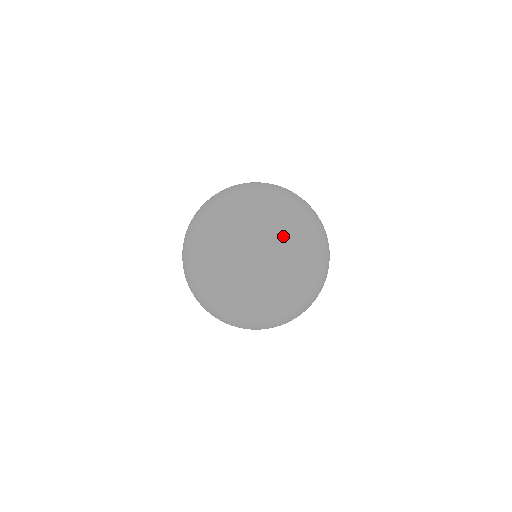
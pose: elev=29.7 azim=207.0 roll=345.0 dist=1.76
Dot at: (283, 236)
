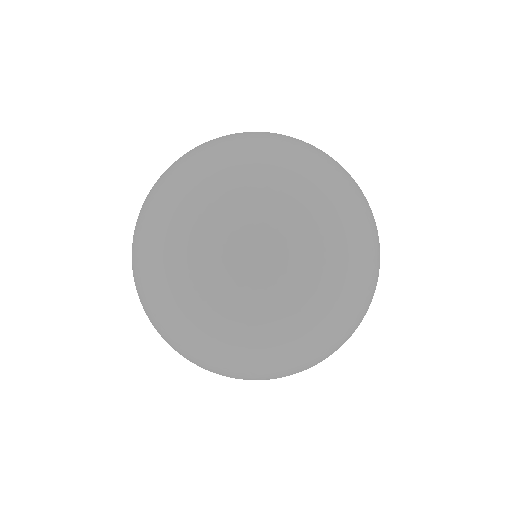
Dot at: (331, 185)
